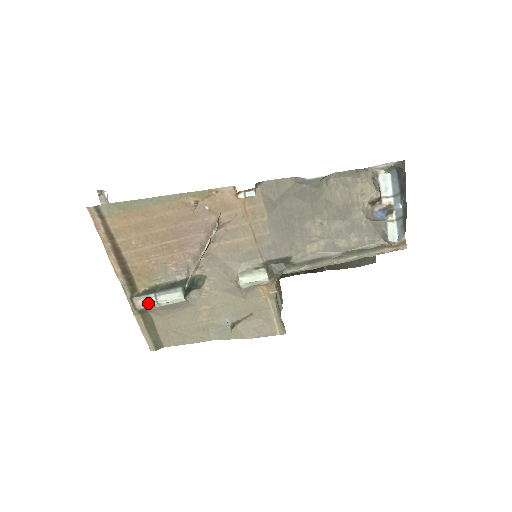
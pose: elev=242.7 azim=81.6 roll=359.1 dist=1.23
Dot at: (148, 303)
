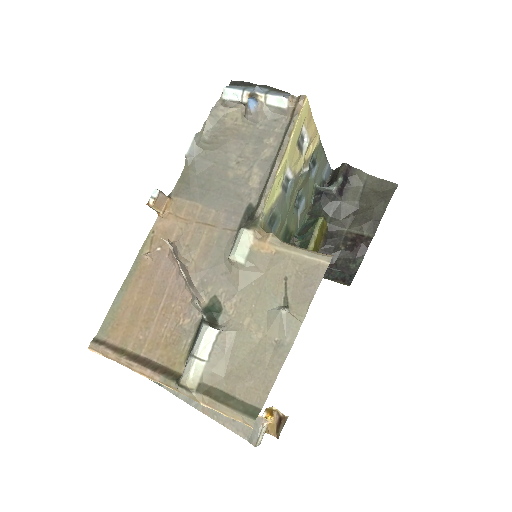
Dot at: (190, 368)
